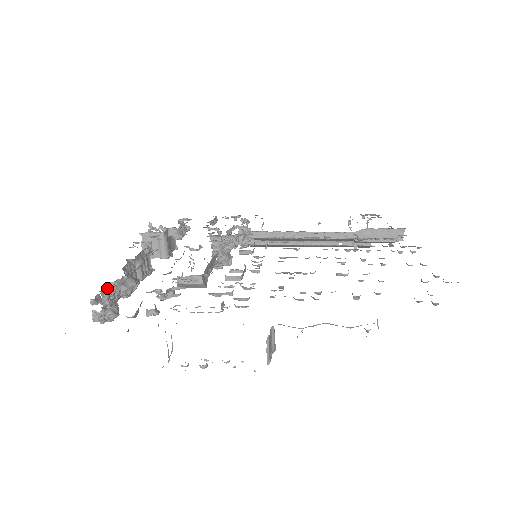
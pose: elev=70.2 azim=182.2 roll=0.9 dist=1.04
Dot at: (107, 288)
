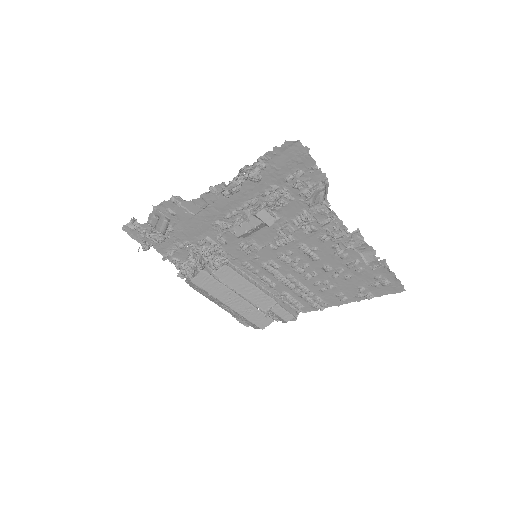
Dot at: occluded
